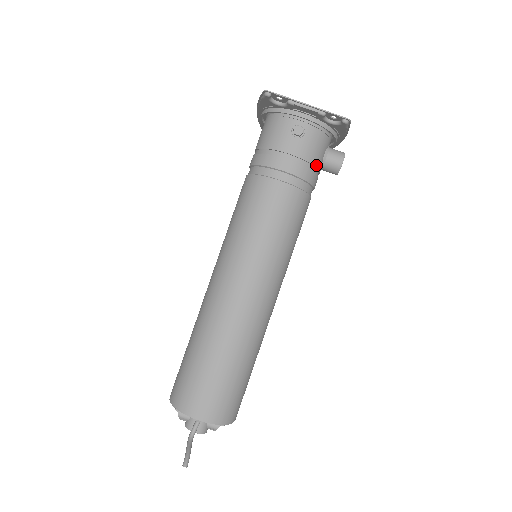
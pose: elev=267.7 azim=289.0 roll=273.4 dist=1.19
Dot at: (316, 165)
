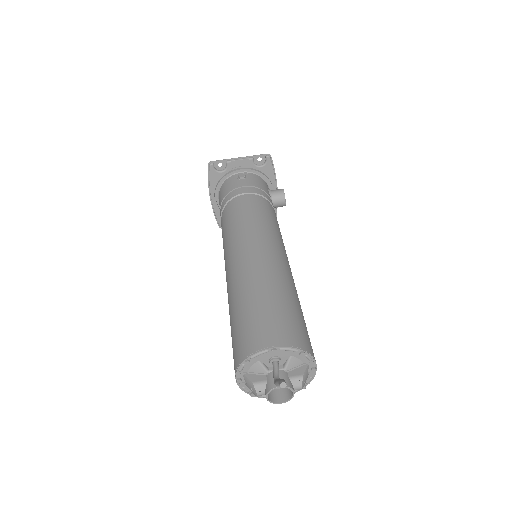
Dot at: (266, 192)
